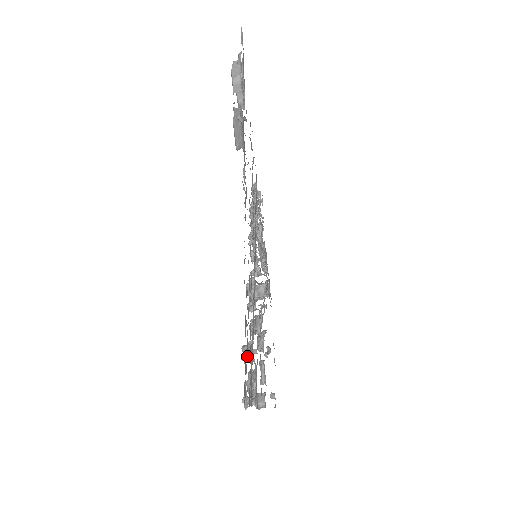
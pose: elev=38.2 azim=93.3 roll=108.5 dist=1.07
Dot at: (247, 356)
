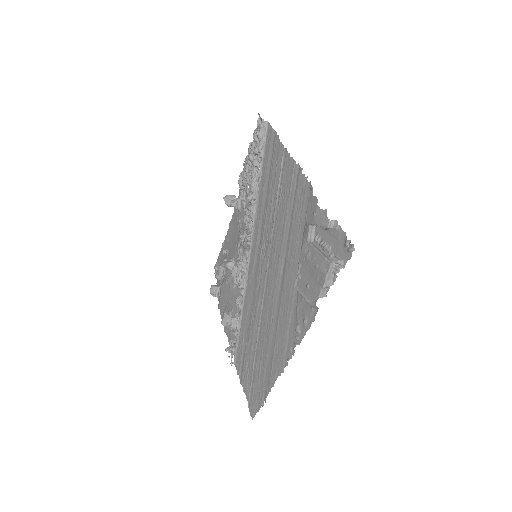
Dot at: occluded
